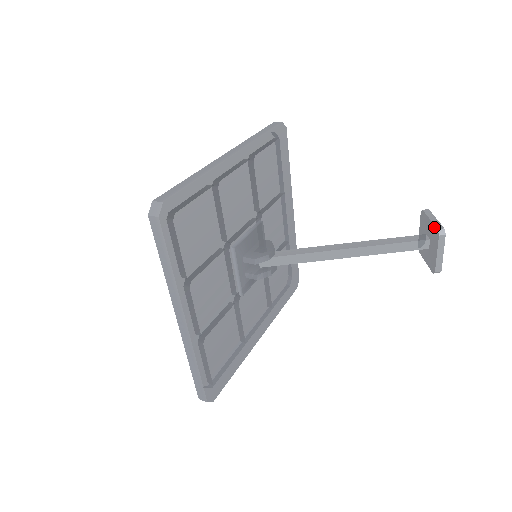
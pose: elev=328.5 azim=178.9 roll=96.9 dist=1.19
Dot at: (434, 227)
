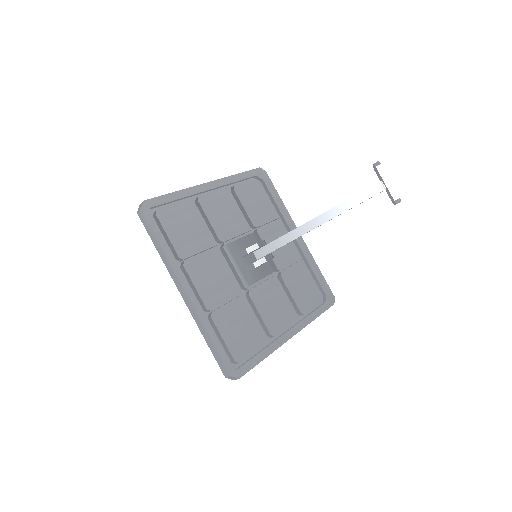
Dot at: (374, 166)
